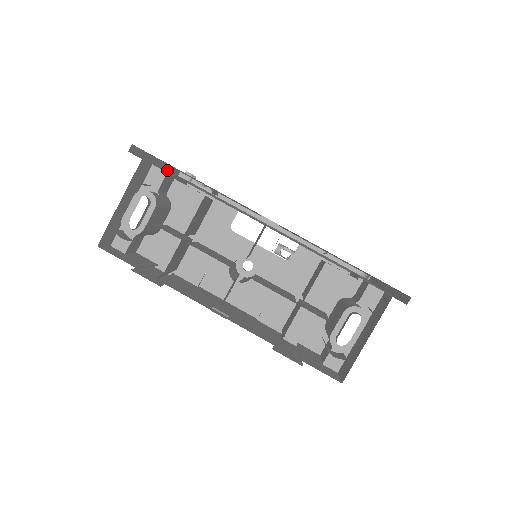
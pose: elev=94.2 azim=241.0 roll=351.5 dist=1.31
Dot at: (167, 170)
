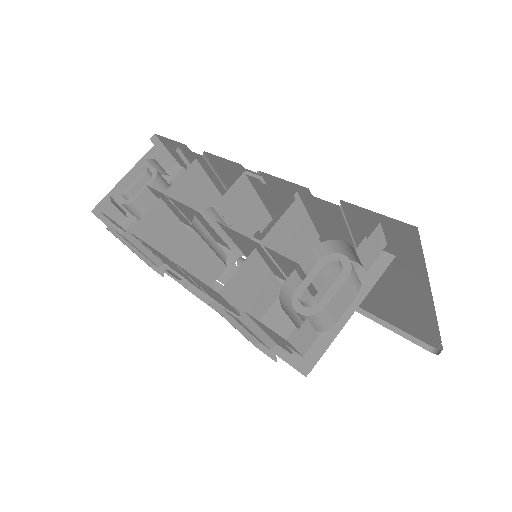
Dot at: occluded
